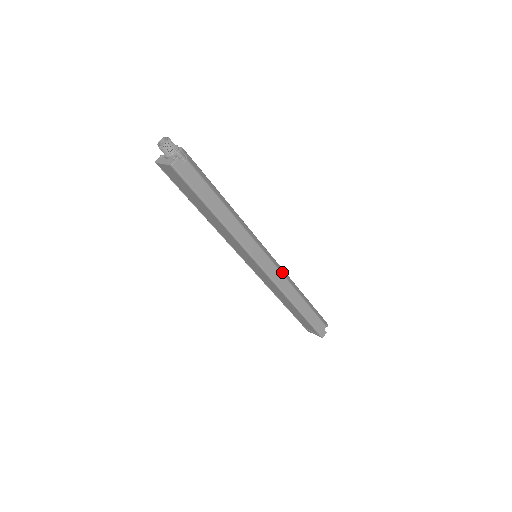
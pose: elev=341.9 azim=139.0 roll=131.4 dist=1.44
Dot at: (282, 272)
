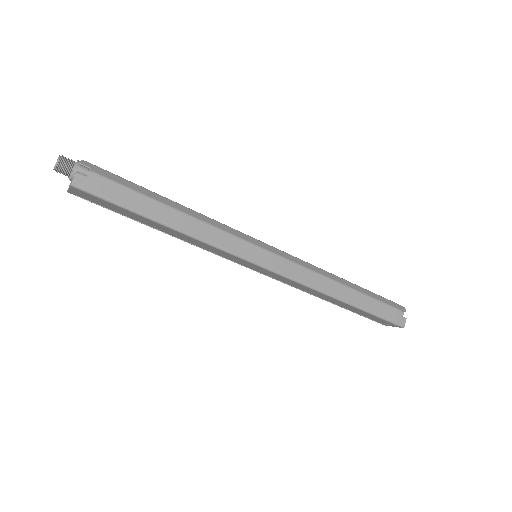
Dot at: (300, 263)
